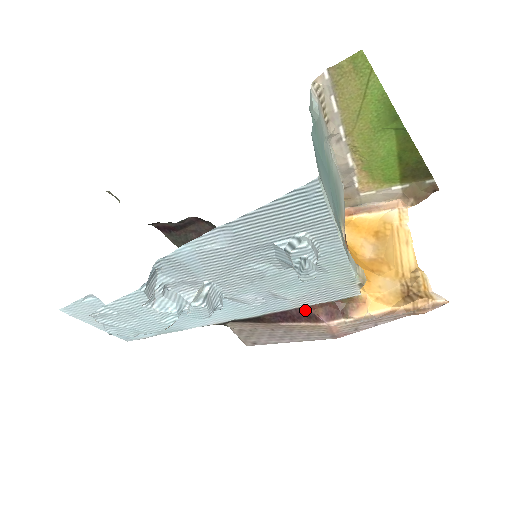
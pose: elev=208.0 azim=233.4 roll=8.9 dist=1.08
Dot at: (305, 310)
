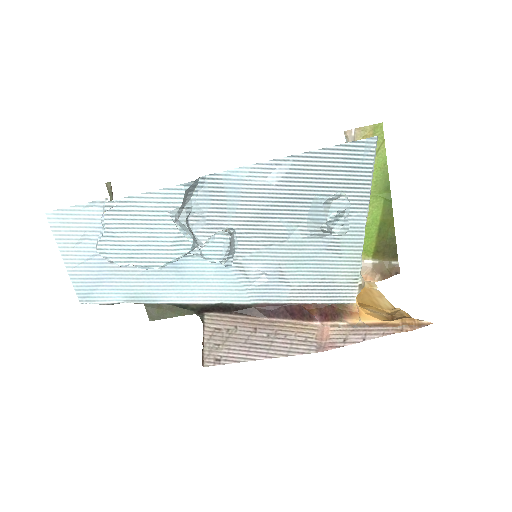
Dot at: (300, 307)
